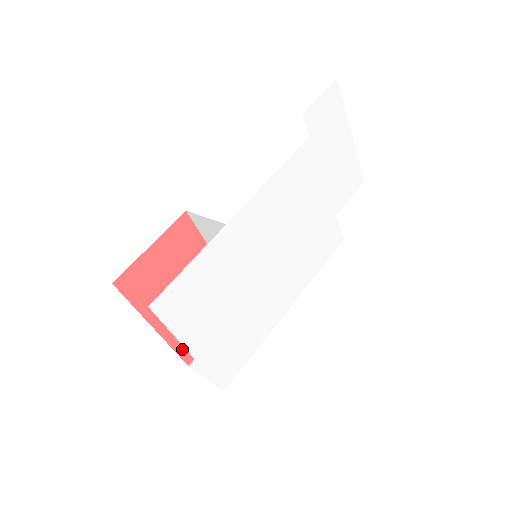
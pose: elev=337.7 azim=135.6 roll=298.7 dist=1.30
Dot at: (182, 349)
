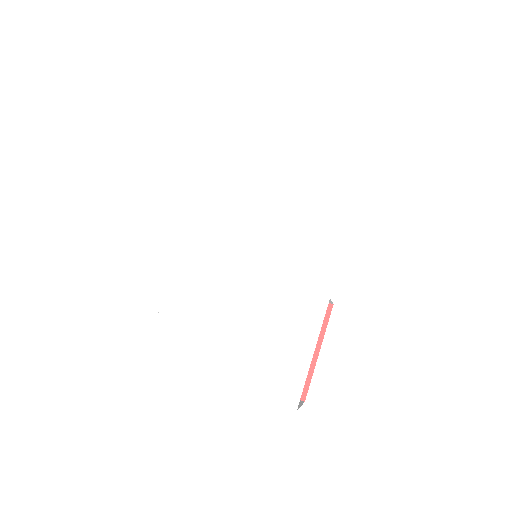
Dot at: occluded
